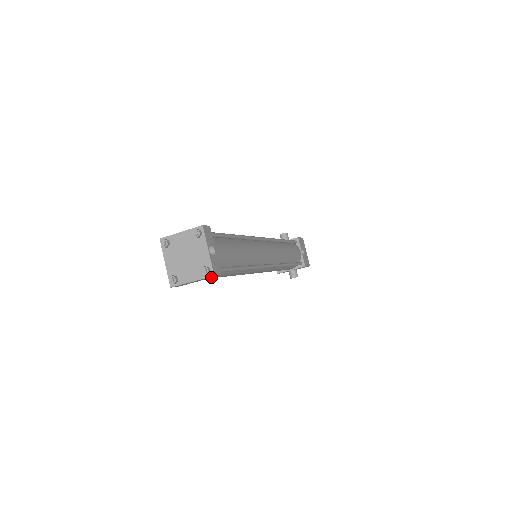
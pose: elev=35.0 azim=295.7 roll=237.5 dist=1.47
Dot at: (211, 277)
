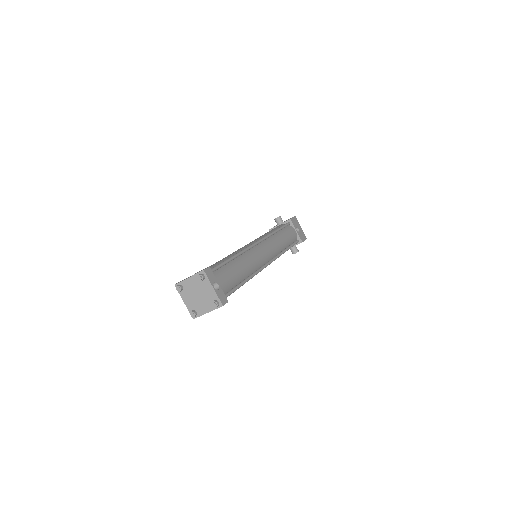
Dot at: occluded
